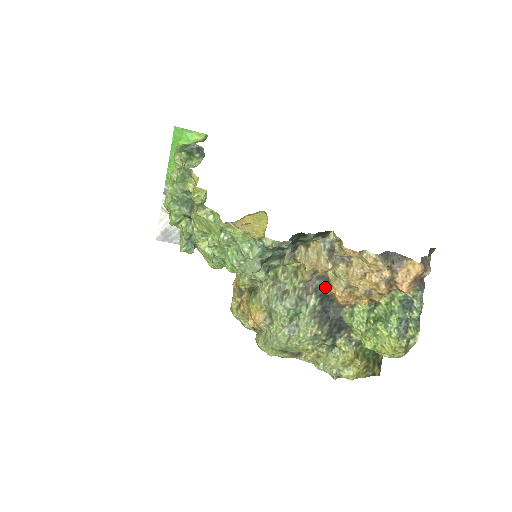
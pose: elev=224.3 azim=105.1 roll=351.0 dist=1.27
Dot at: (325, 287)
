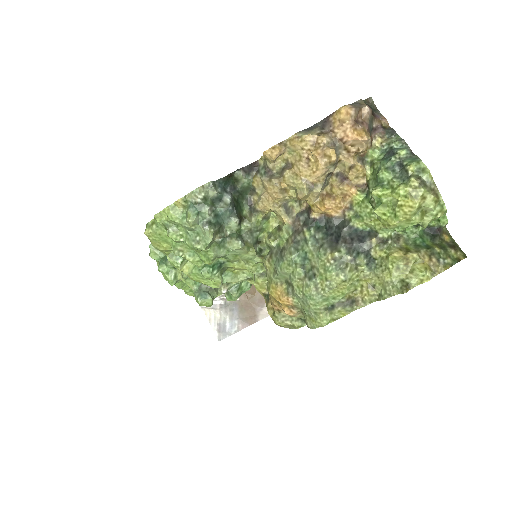
Dot at: (309, 214)
